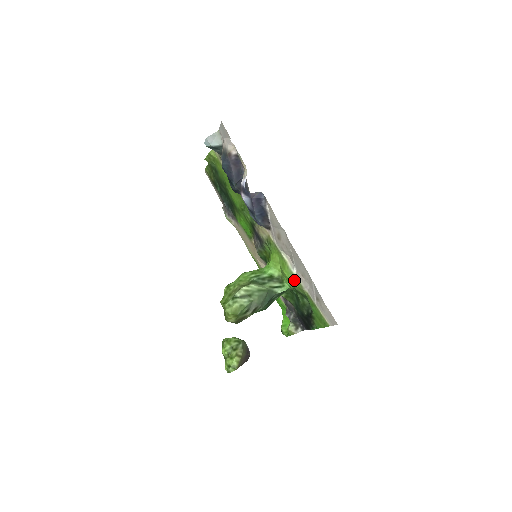
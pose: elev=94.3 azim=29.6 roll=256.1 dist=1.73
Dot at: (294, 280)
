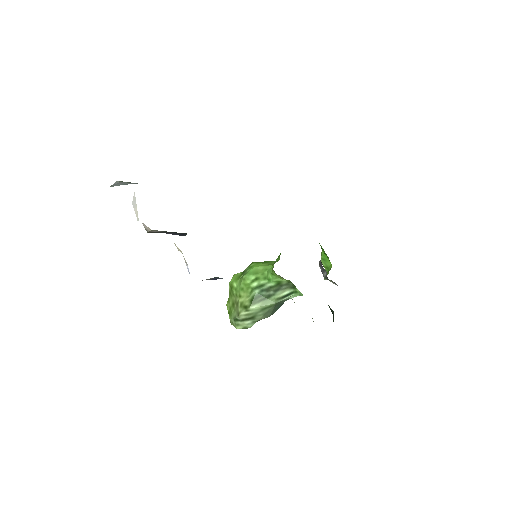
Dot at: occluded
